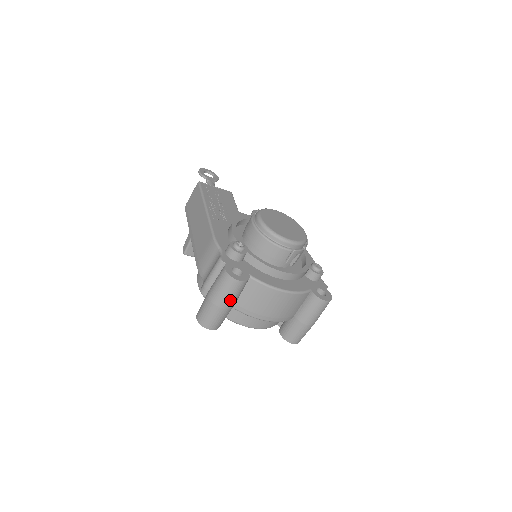
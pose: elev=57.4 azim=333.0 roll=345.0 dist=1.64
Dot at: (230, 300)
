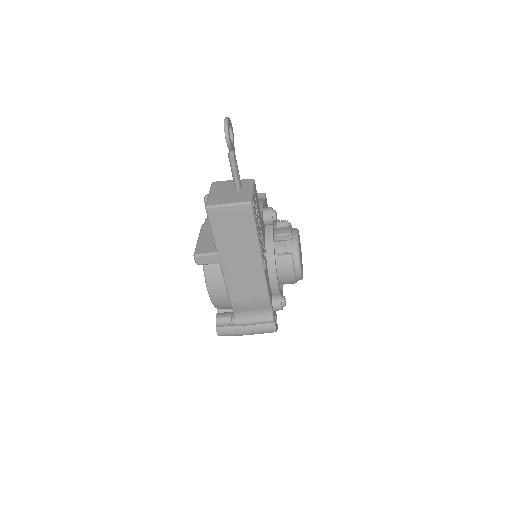
Dot at: occluded
